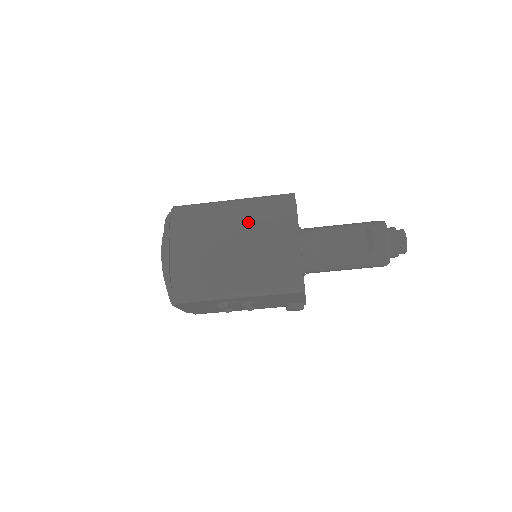
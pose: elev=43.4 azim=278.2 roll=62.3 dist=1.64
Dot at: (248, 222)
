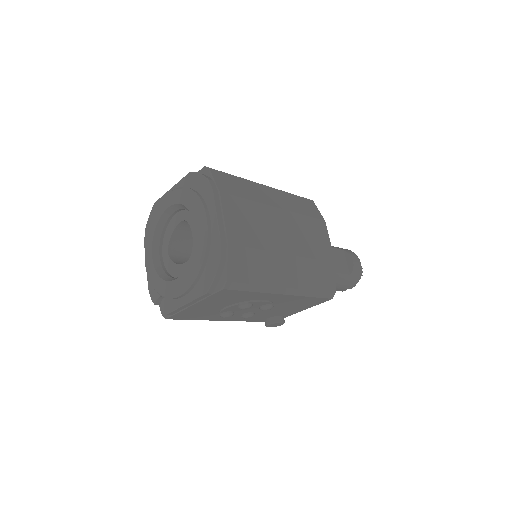
Dot at: (291, 212)
